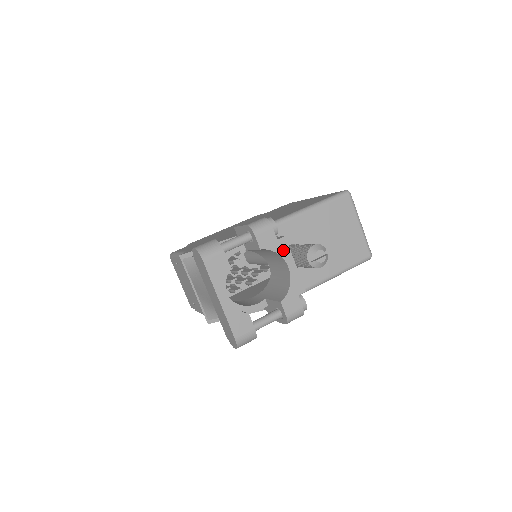
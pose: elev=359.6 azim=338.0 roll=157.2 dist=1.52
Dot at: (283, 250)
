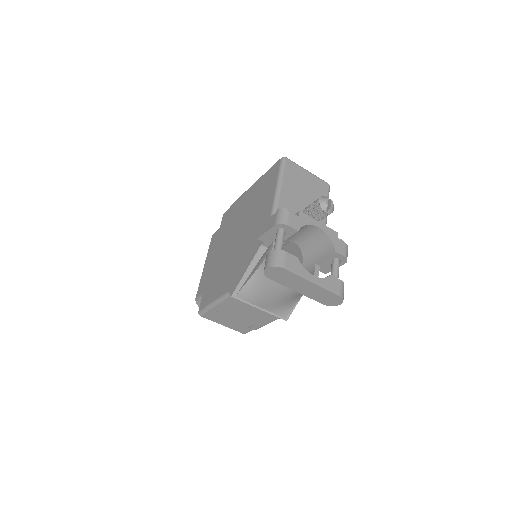
Dot at: (307, 220)
